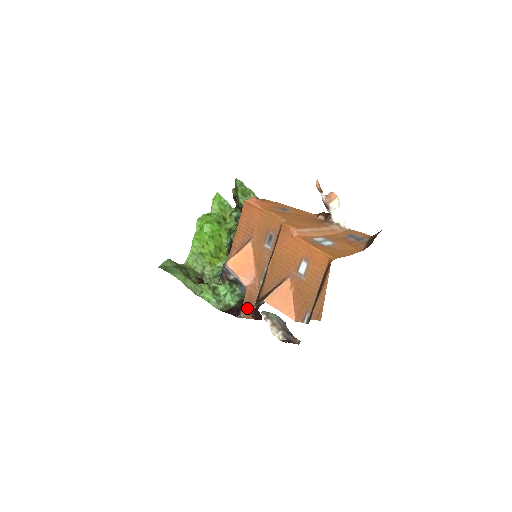
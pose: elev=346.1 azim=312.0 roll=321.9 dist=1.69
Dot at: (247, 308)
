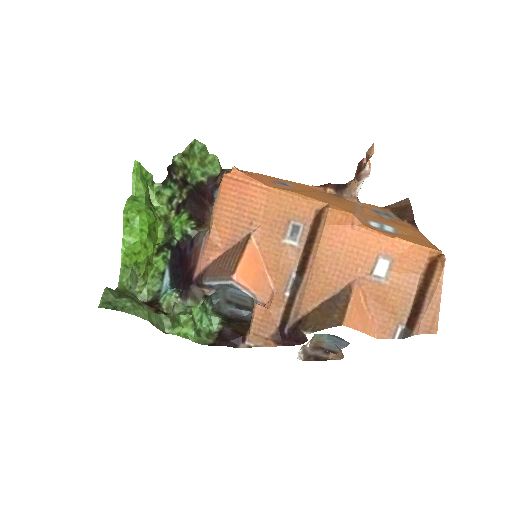
Dot at: (263, 333)
